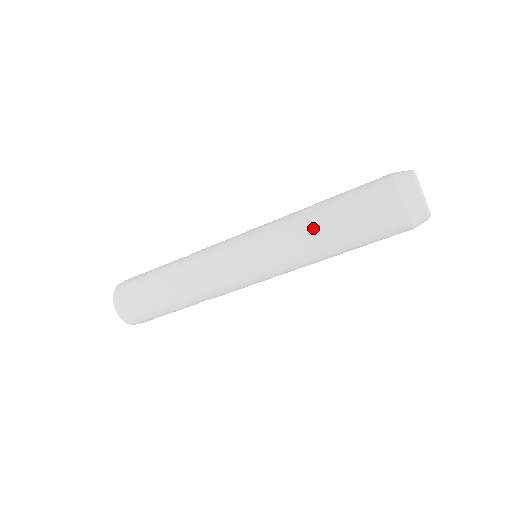
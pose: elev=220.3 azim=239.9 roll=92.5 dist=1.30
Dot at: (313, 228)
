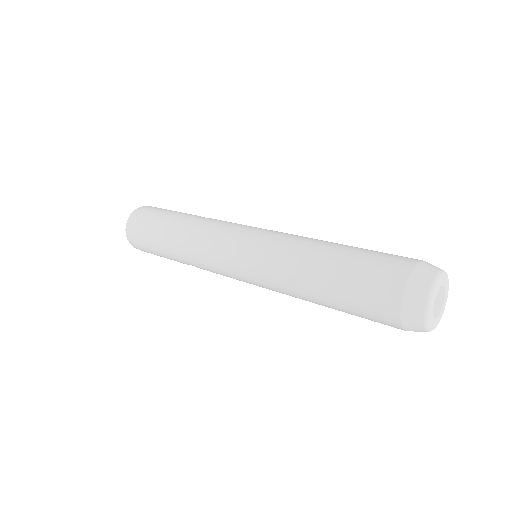
Dot at: (307, 296)
